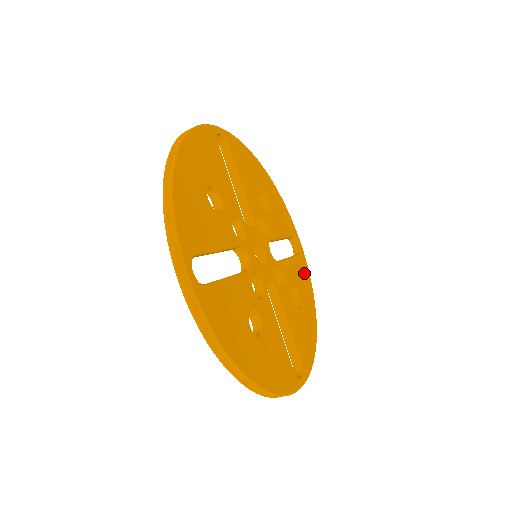
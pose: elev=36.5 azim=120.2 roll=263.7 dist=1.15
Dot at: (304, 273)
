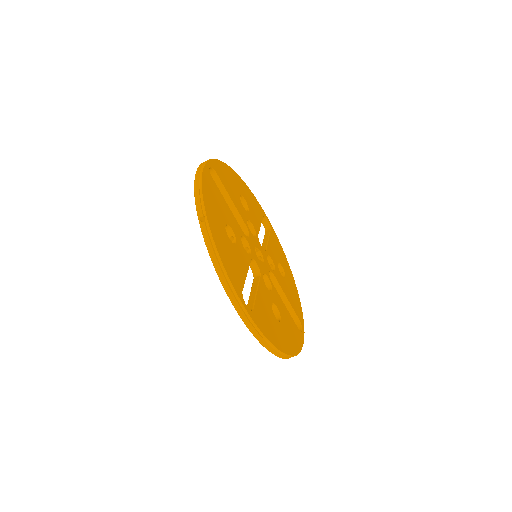
Dot at: (277, 244)
